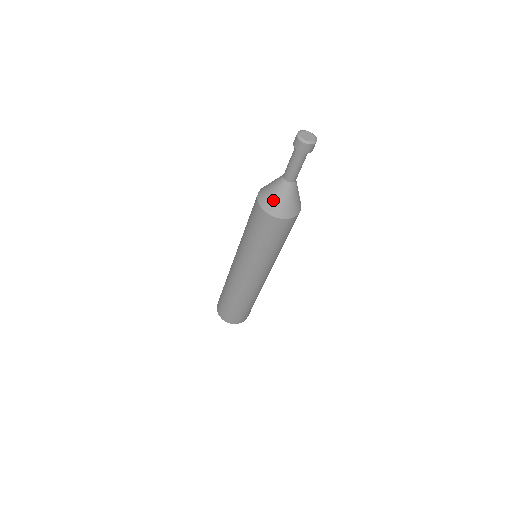
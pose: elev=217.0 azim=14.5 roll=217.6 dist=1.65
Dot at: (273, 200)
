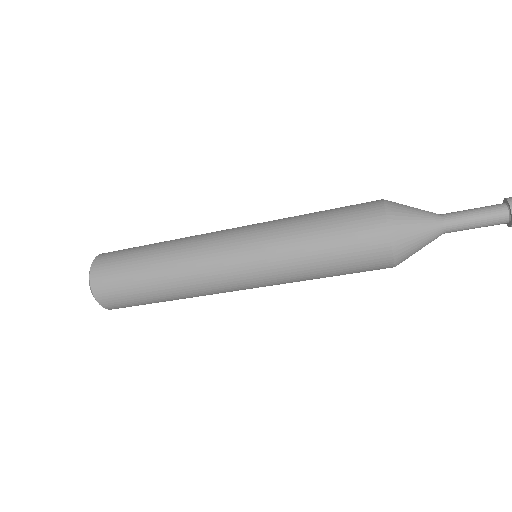
Dot at: occluded
